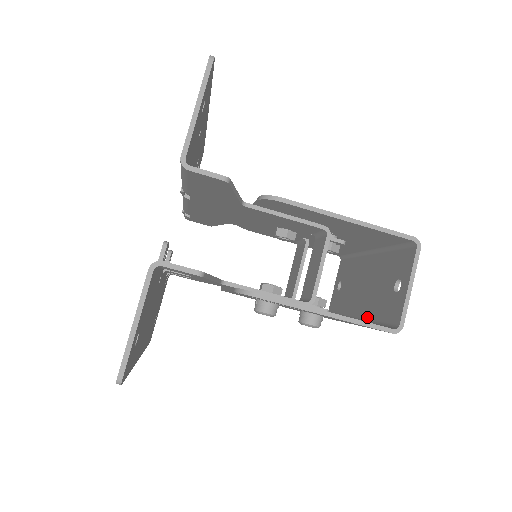
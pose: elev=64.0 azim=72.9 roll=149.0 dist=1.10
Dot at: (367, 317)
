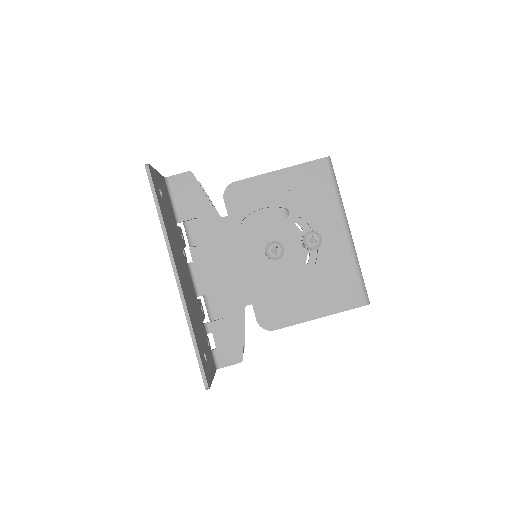
Dot at: occluded
